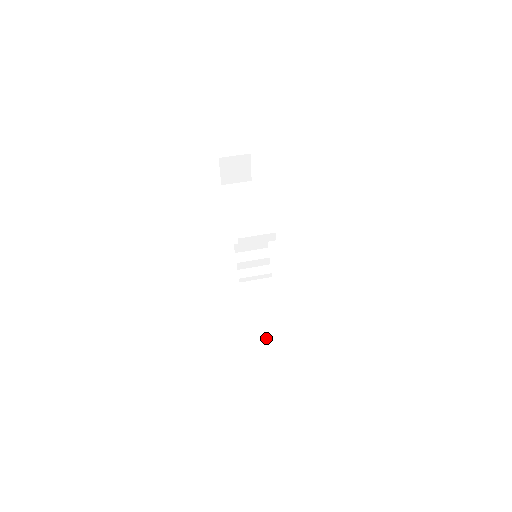
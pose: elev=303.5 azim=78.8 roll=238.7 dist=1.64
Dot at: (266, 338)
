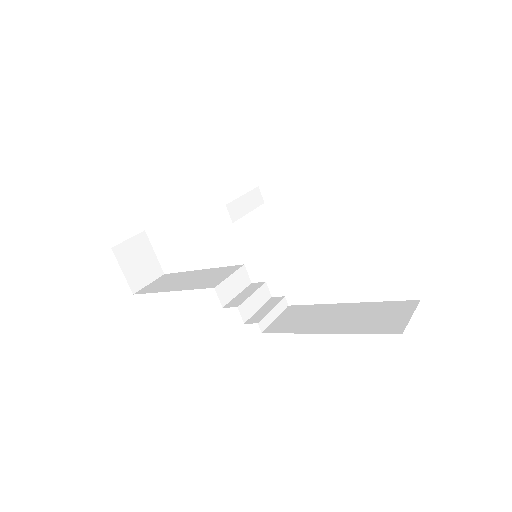
Dot at: (370, 320)
